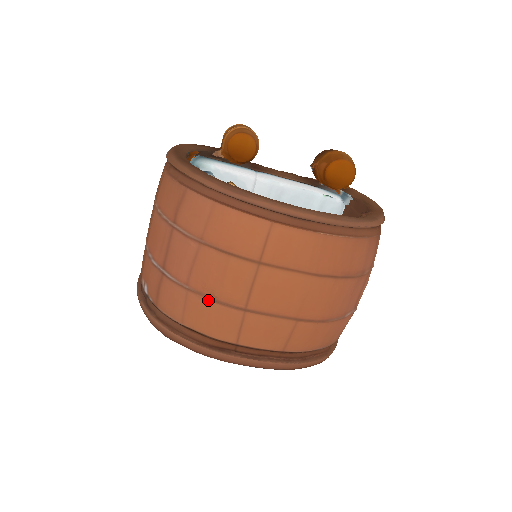
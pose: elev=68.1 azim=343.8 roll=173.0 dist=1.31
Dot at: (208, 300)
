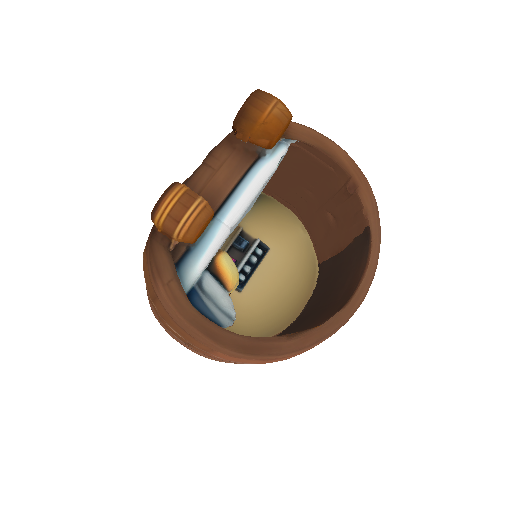
Dot at: occluded
